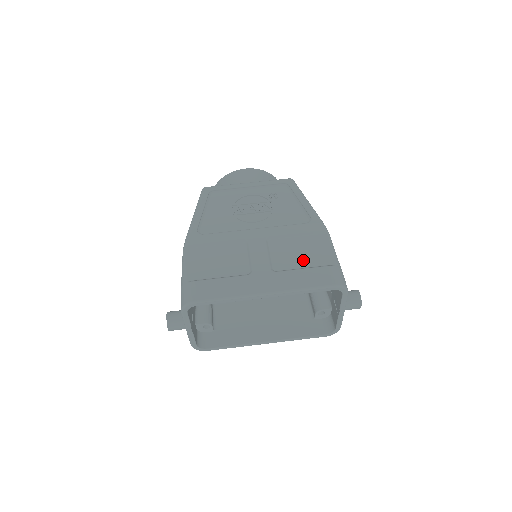
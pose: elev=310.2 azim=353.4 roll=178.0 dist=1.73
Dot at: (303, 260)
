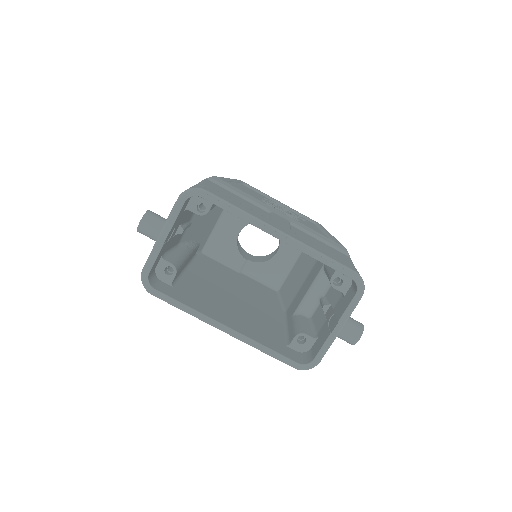
Dot at: occluded
